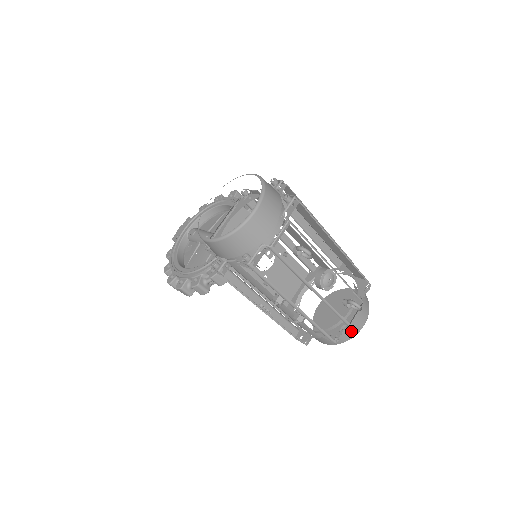
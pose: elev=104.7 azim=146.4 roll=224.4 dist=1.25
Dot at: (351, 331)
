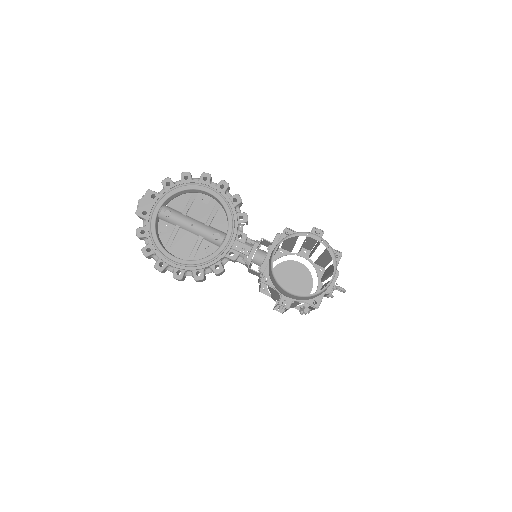
Dot at: occluded
